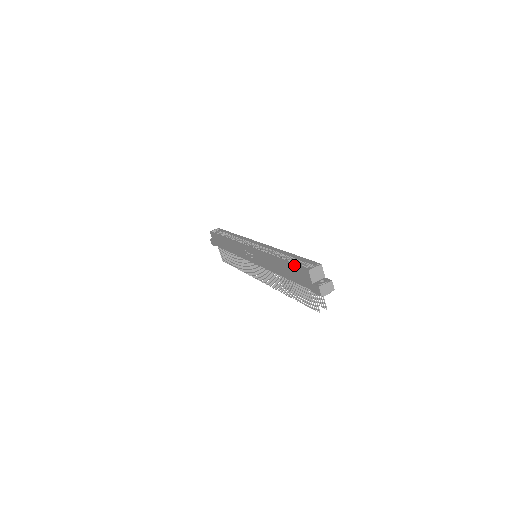
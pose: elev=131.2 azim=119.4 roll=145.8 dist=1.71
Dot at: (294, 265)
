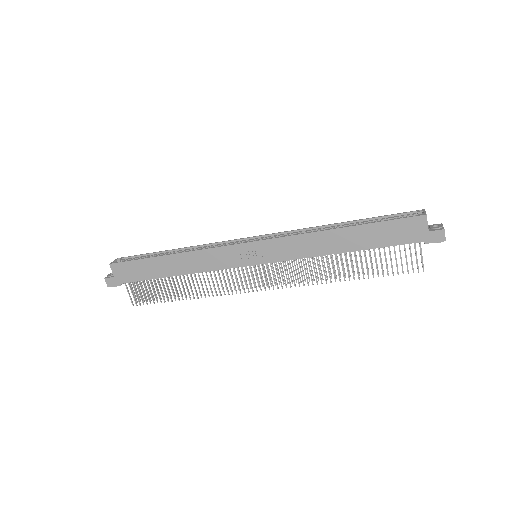
Dot at: (390, 221)
